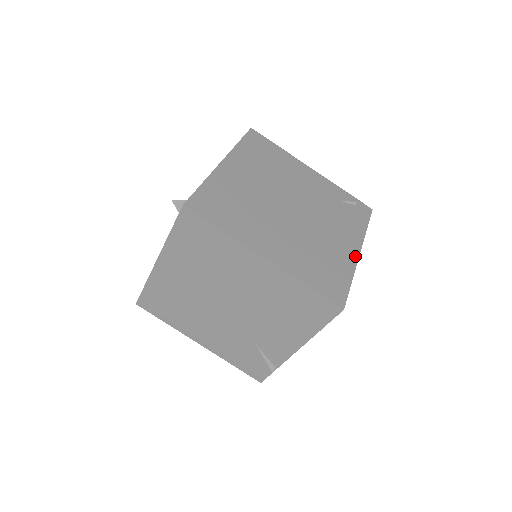
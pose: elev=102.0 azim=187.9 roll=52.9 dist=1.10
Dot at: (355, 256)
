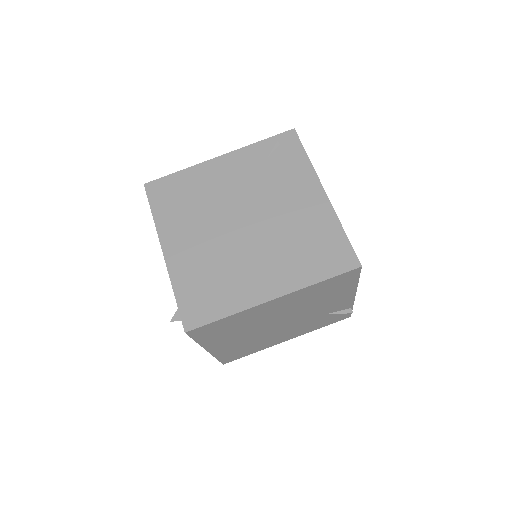
Dot at: (325, 201)
